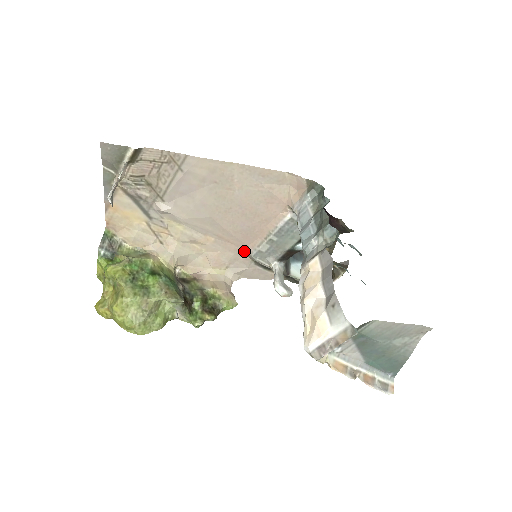
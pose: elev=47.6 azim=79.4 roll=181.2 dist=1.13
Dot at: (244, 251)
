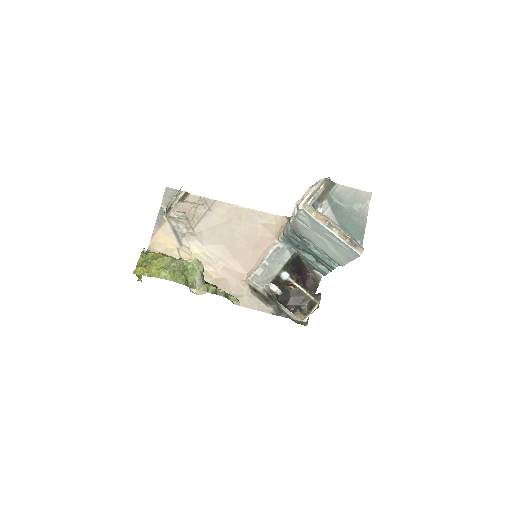
Dot at: (244, 279)
